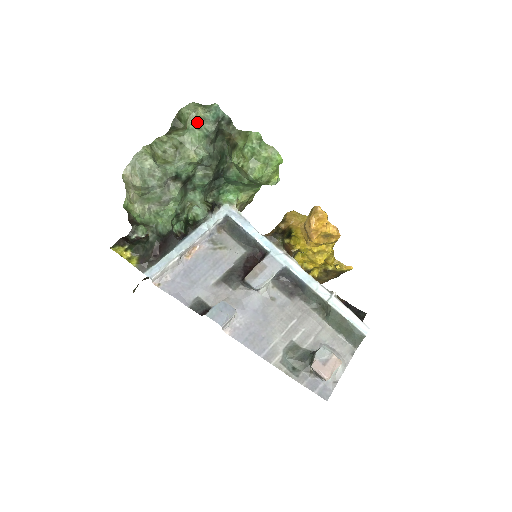
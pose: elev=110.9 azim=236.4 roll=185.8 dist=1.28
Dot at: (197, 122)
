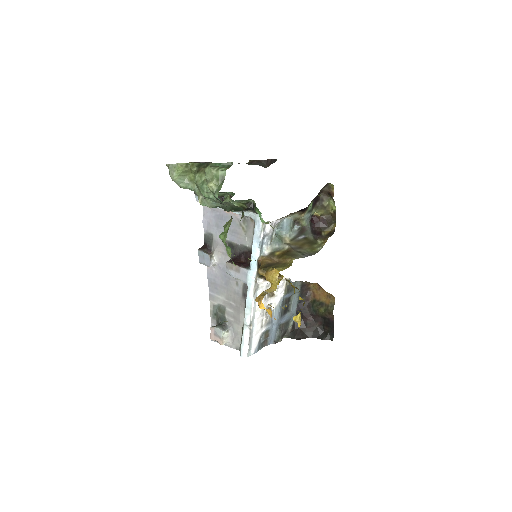
Dot at: occluded
